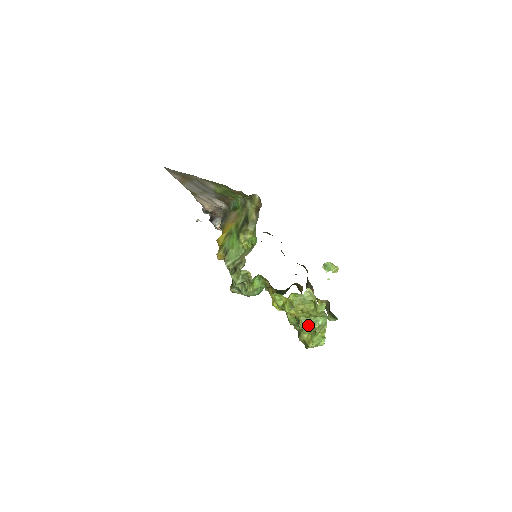
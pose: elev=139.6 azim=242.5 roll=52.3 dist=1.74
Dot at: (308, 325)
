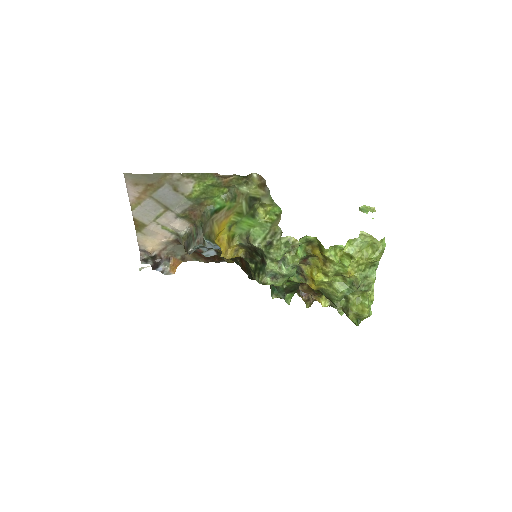
Dot at: (364, 282)
